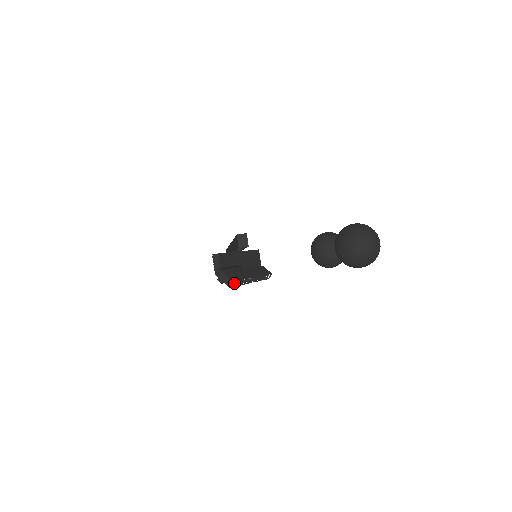
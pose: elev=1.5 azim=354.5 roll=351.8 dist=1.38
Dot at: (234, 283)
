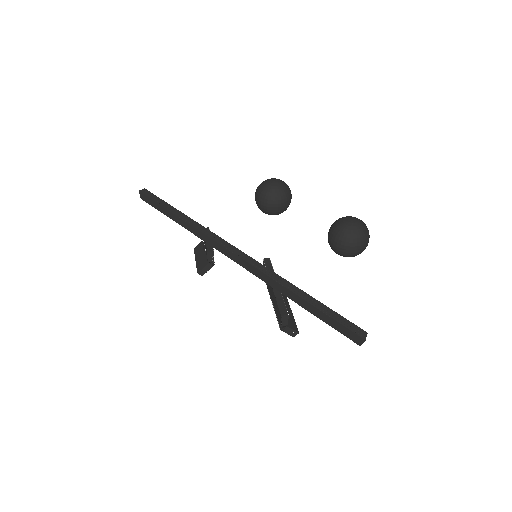
Dot at: occluded
